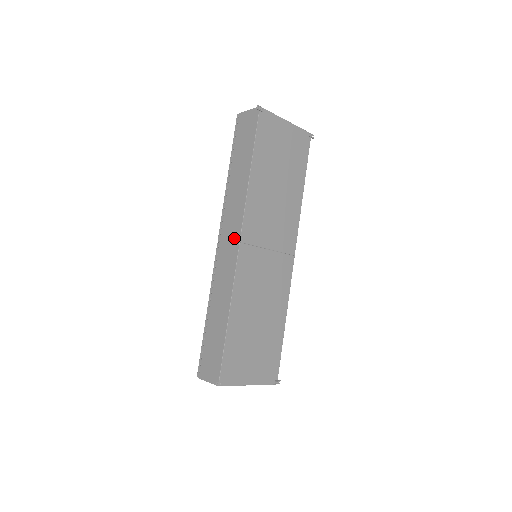
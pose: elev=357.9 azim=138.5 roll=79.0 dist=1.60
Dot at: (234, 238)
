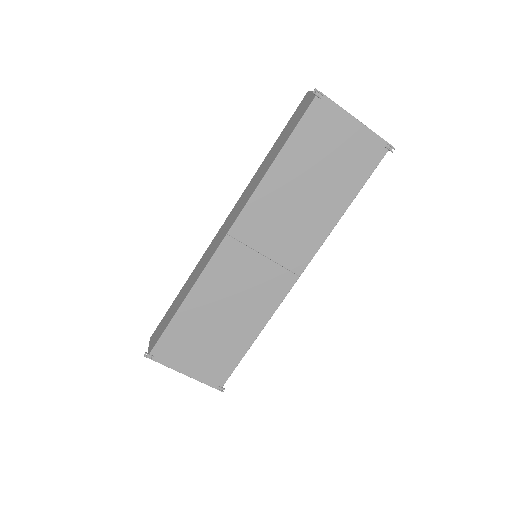
Dot at: (228, 227)
